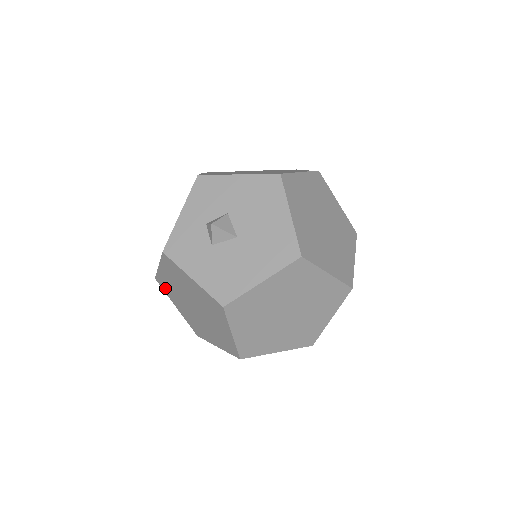
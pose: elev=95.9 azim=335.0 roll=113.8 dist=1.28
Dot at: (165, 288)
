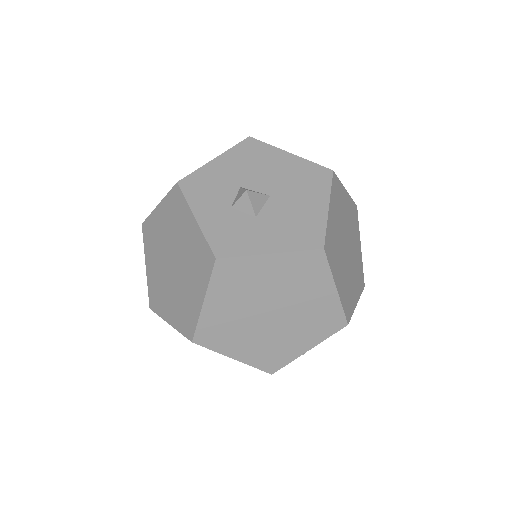
Dot at: (213, 339)
